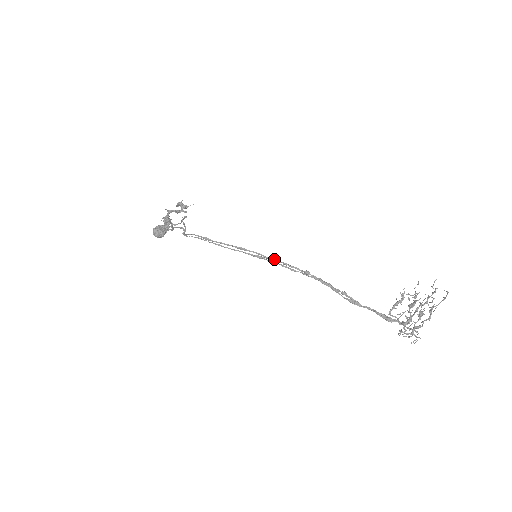
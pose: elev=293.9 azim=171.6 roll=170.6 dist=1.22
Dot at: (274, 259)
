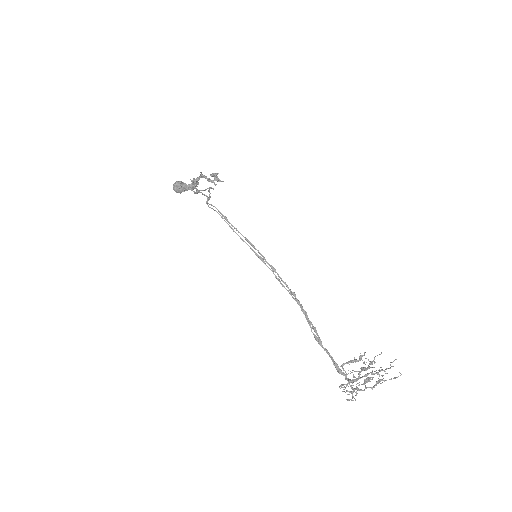
Dot at: (273, 267)
